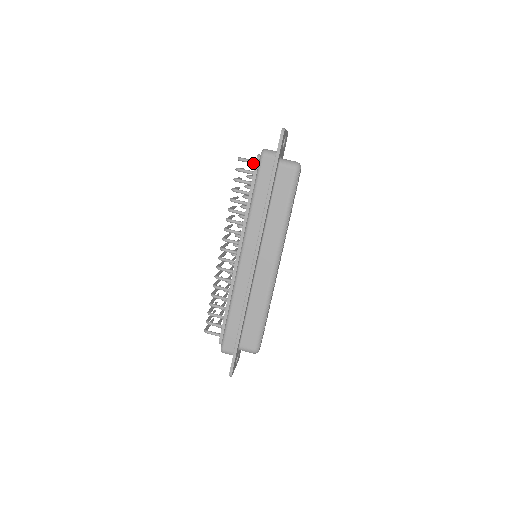
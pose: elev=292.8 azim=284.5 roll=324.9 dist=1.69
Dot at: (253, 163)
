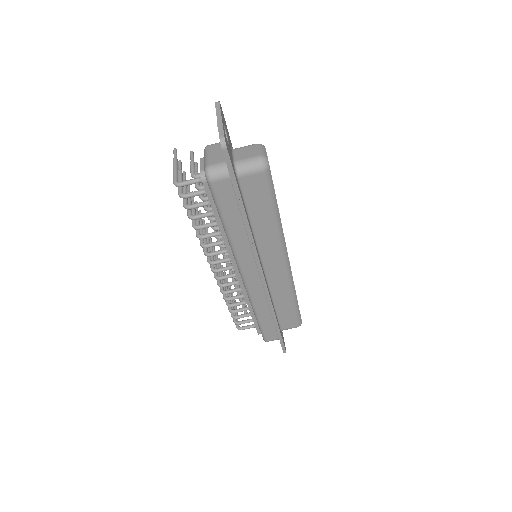
Dot at: (199, 182)
